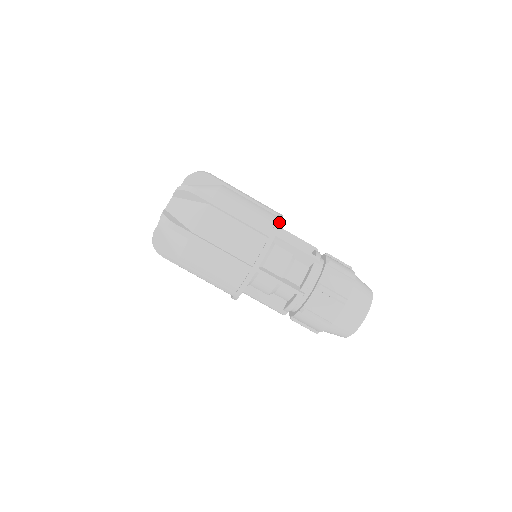
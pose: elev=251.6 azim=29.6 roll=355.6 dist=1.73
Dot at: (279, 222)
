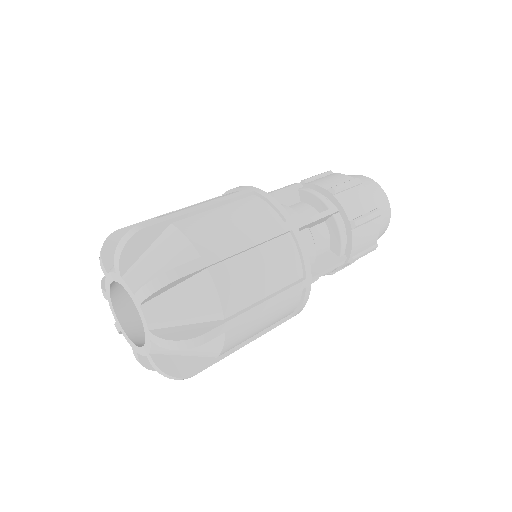
Dot at: occluded
